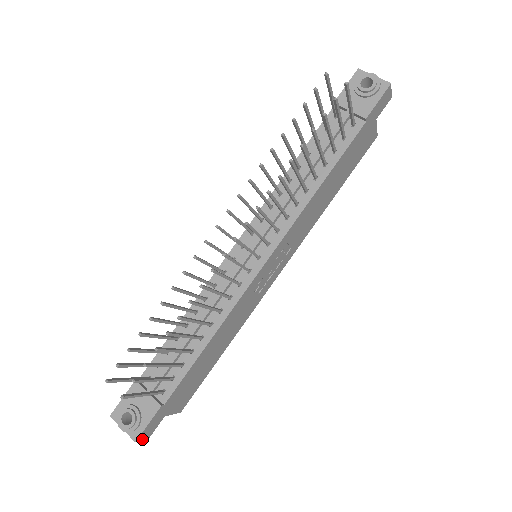
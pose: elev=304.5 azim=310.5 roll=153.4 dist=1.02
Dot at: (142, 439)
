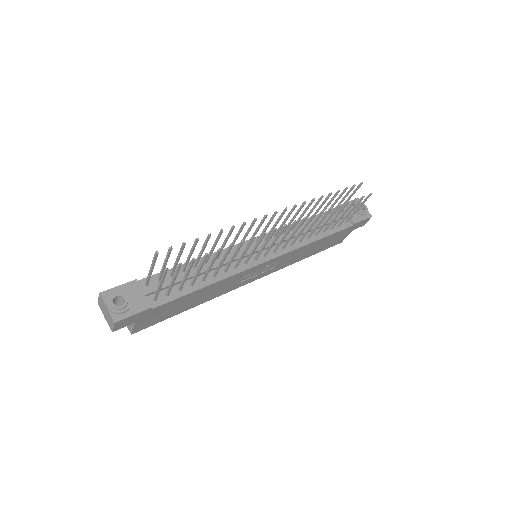
Dot at: (115, 326)
